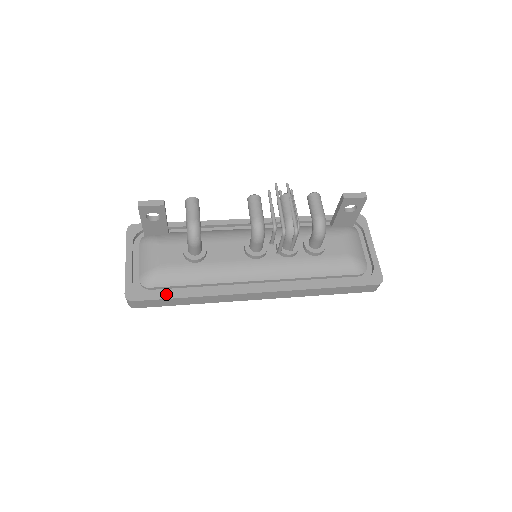
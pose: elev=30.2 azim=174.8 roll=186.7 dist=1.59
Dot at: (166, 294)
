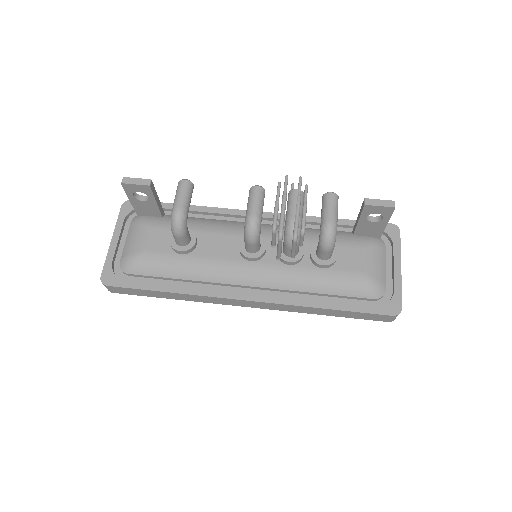
Dot at: (143, 284)
